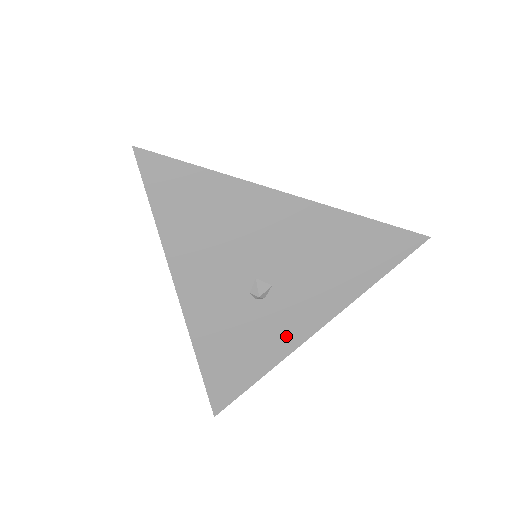
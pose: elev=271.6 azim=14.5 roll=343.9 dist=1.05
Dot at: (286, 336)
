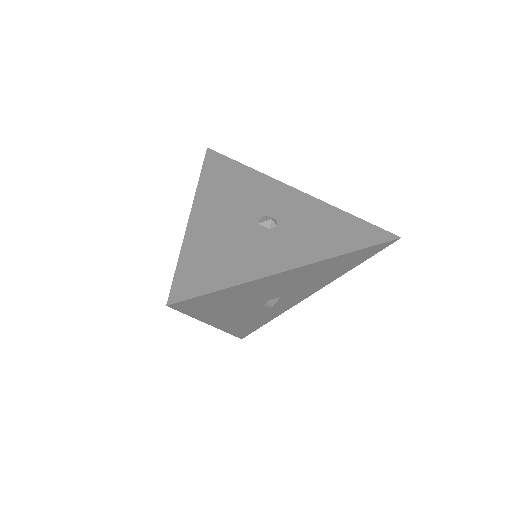
Dot at: (289, 305)
